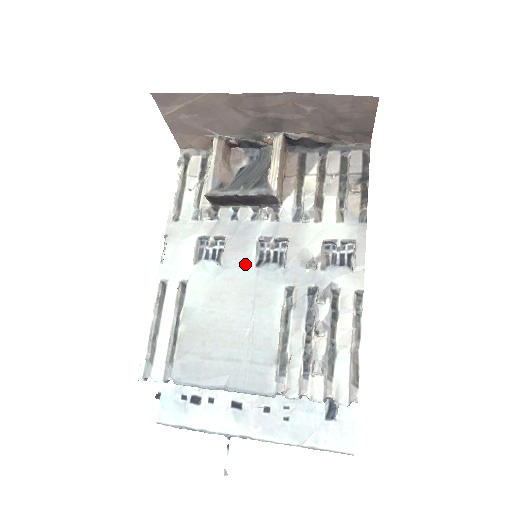
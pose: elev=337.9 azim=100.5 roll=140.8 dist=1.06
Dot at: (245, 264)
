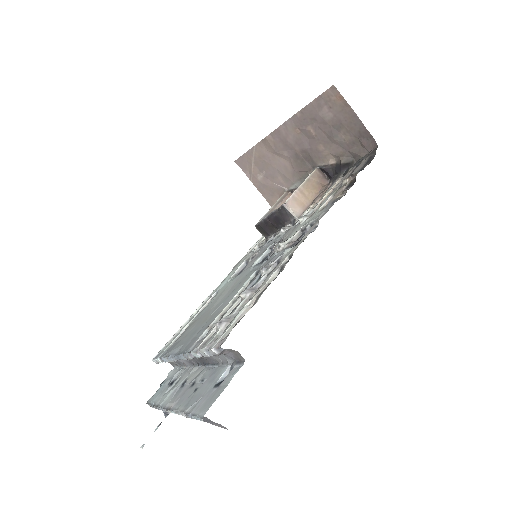
Dot at: (250, 266)
